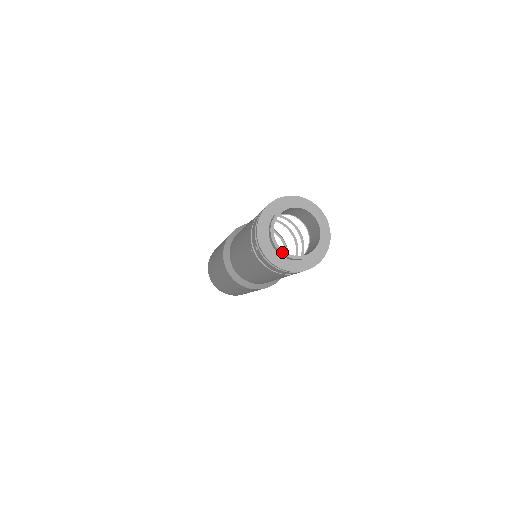
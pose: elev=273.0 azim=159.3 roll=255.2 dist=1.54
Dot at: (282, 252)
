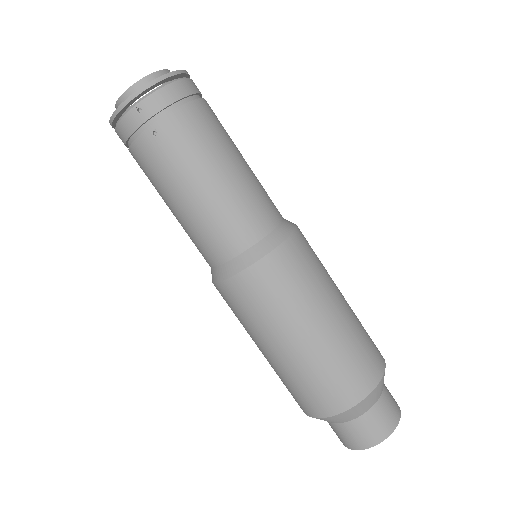
Dot at: occluded
